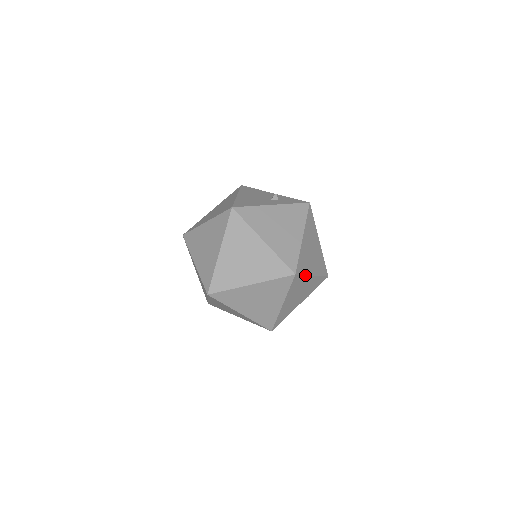
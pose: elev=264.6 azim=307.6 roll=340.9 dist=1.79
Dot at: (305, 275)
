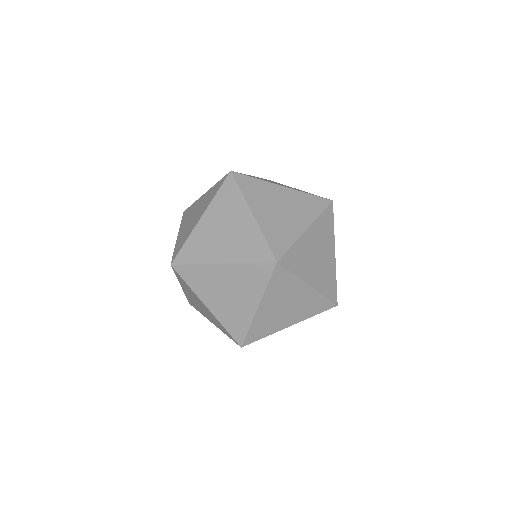
Dot at: occluded
